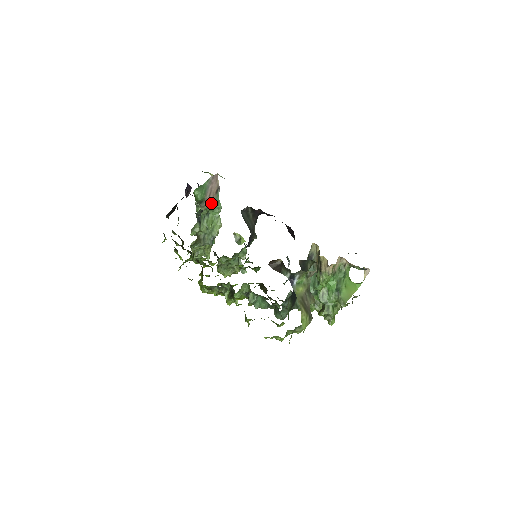
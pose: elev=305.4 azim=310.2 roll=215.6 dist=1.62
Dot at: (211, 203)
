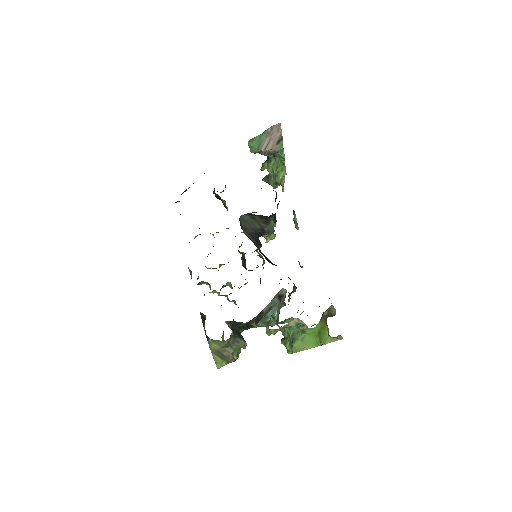
Dot at: (271, 153)
